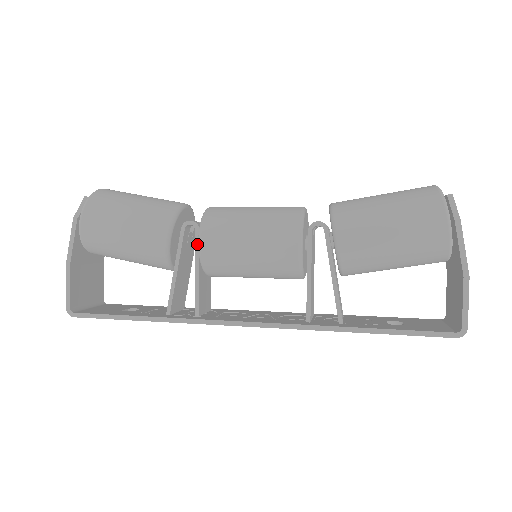
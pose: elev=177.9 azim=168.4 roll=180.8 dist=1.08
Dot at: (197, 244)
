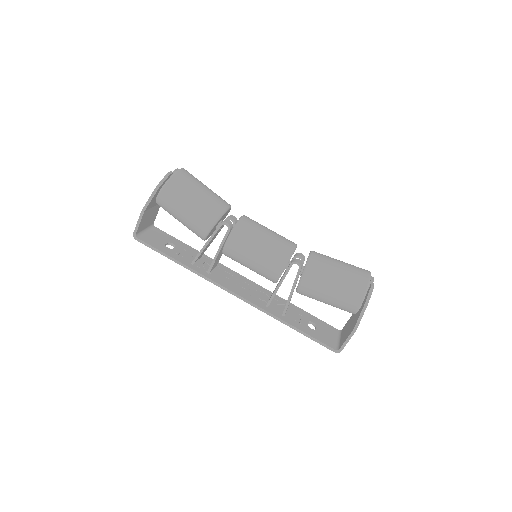
Dot at: (225, 237)
